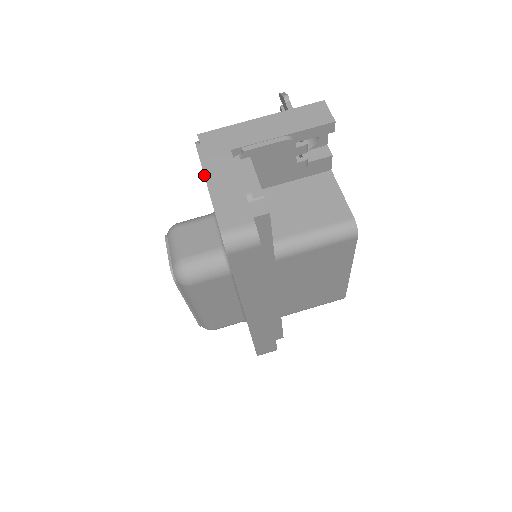
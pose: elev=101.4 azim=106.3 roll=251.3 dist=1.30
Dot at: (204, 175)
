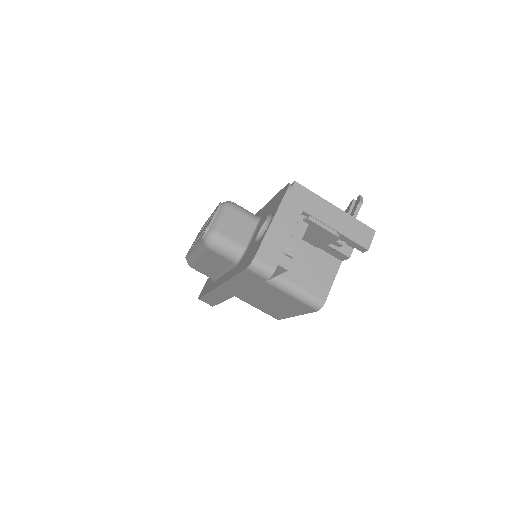
Dot at: (276, 212)
